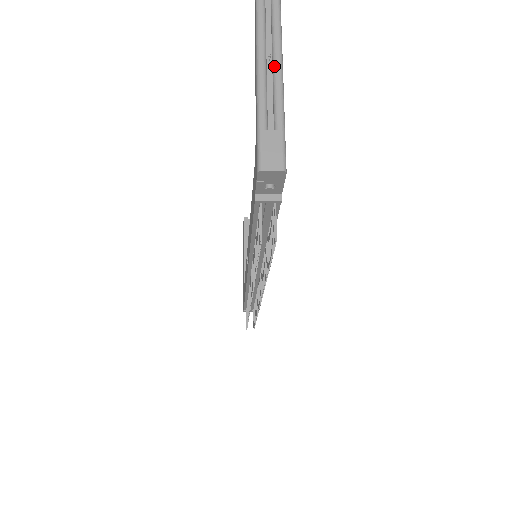
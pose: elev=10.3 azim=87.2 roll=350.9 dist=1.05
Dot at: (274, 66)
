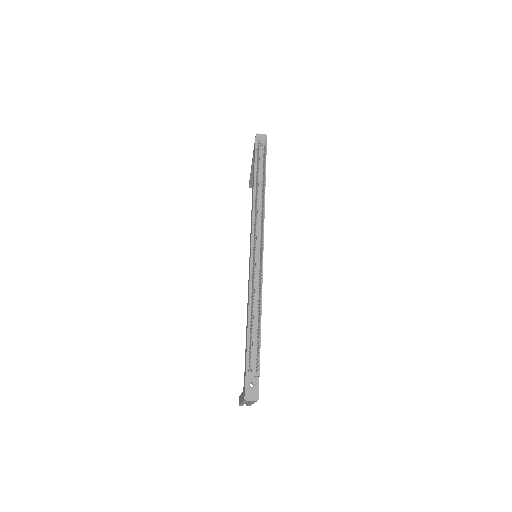
Dot at: occluded
